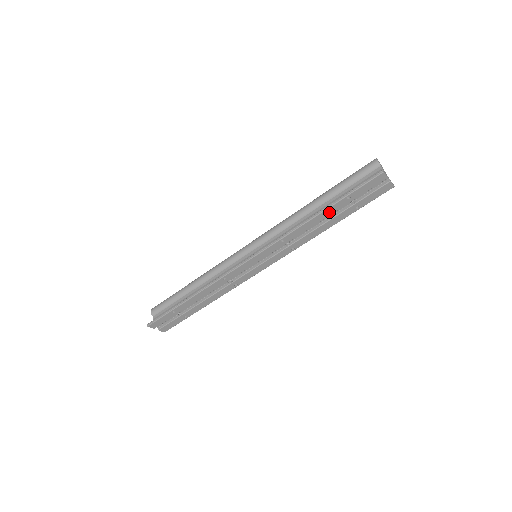
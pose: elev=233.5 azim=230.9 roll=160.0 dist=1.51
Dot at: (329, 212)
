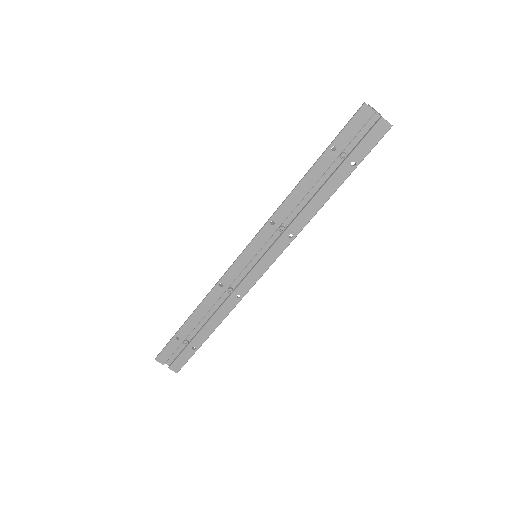
Dot at: (316, 174)
